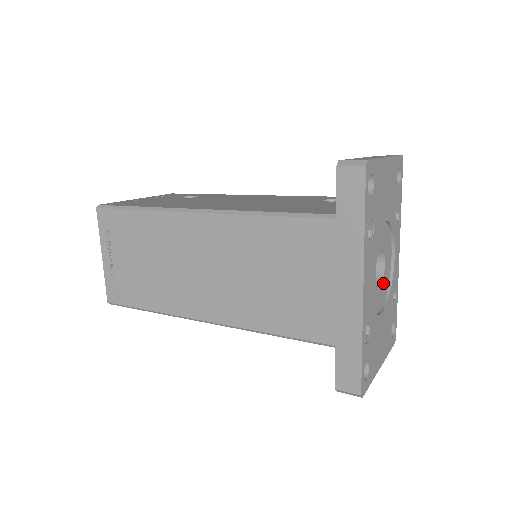
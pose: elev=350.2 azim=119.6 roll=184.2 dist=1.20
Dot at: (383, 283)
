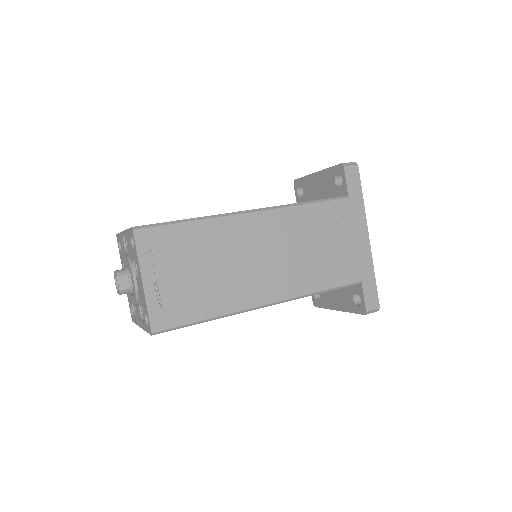
Dot at: occluded
